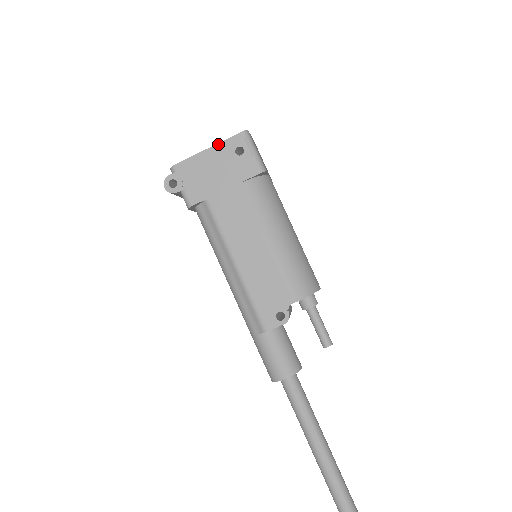
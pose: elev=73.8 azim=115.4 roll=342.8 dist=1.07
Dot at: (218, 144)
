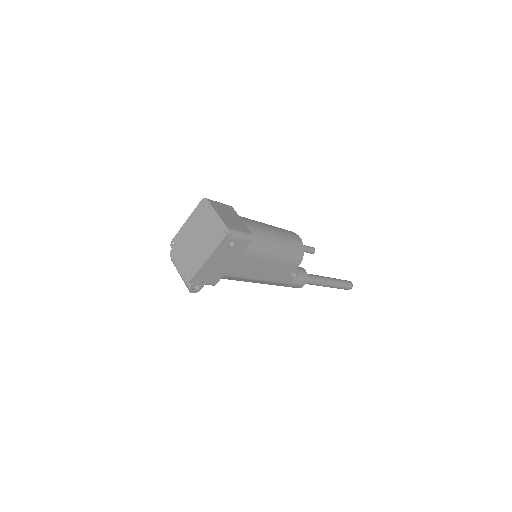
Dot at: (214, 252)
